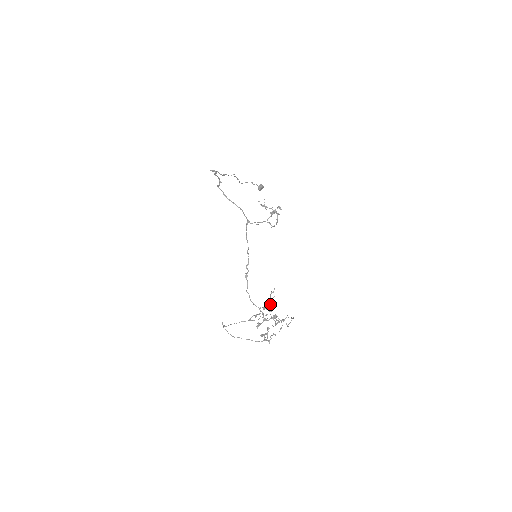
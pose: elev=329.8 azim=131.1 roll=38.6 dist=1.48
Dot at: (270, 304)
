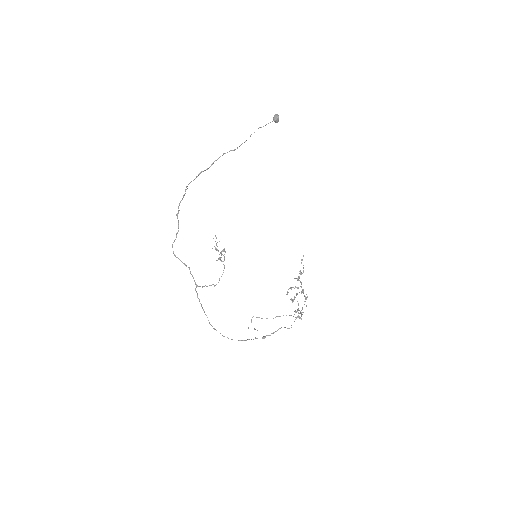
Dot at: occluded
